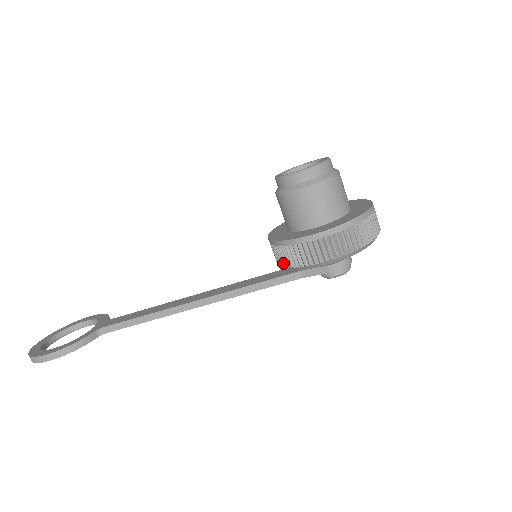
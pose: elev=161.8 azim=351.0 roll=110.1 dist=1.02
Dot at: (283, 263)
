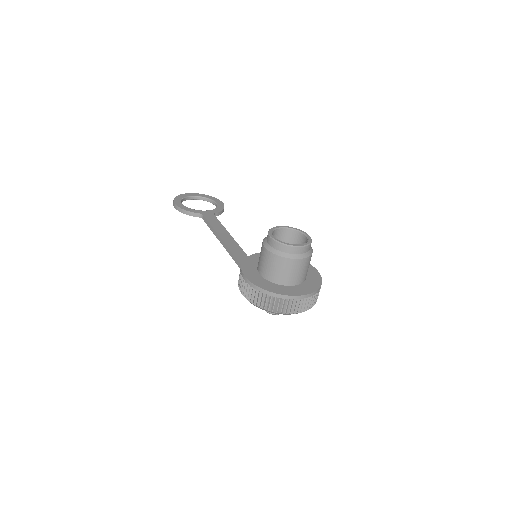
Dot at: occluded
